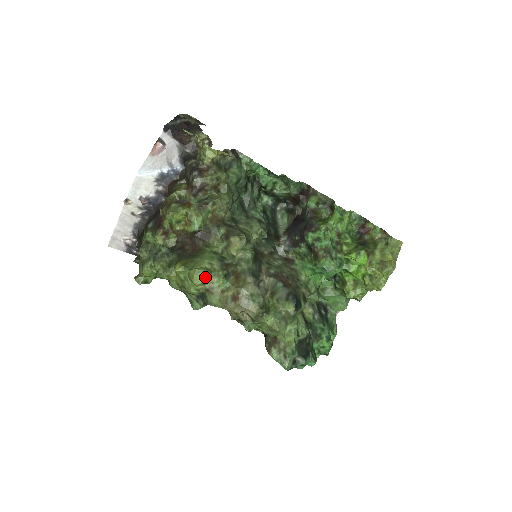
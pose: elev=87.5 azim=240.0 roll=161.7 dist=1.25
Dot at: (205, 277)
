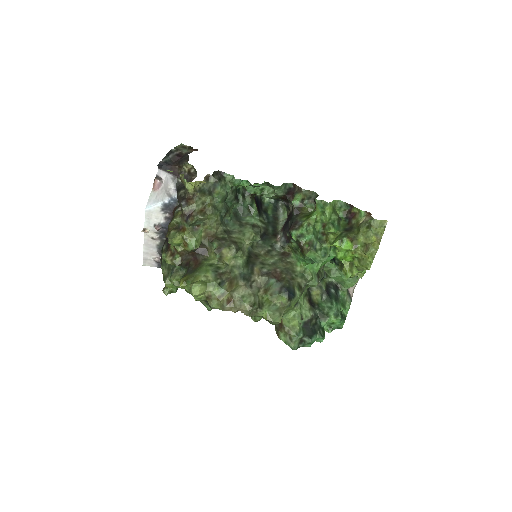
Dot at: (201, 289)
